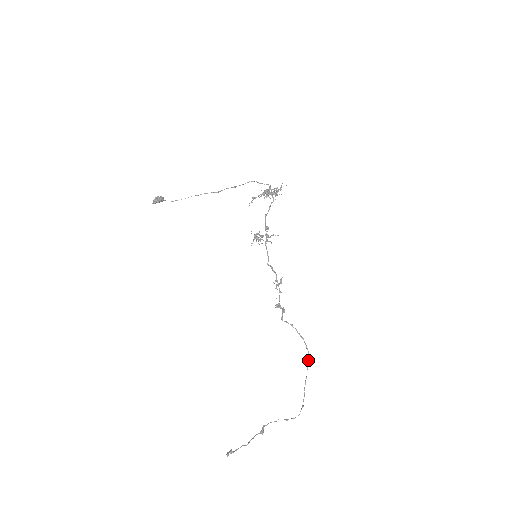
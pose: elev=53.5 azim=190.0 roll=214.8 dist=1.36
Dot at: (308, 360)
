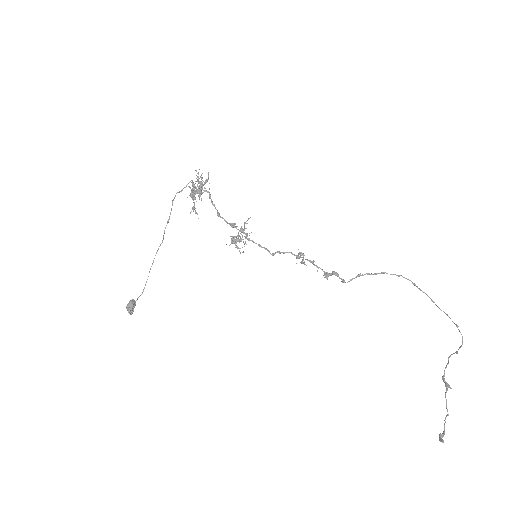
Dot at: occluded
